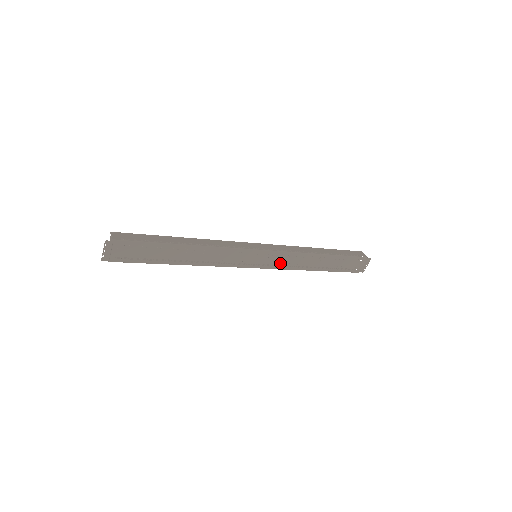
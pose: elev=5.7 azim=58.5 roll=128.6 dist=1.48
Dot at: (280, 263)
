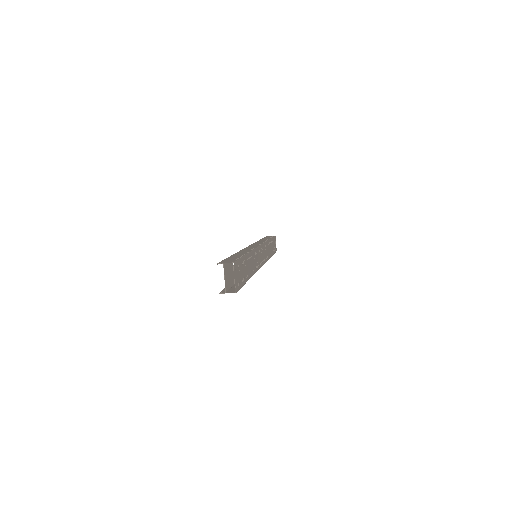
Dot at: (265, 256)
